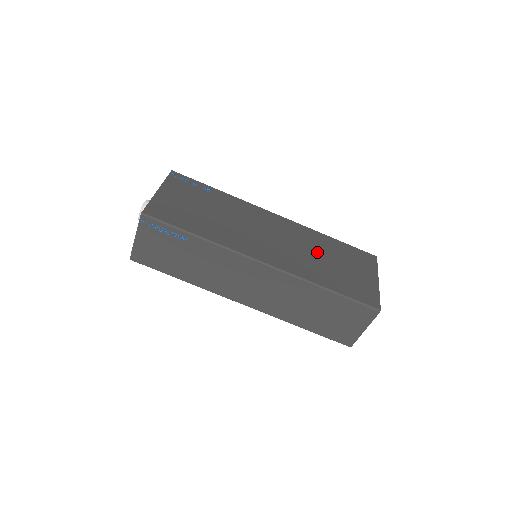
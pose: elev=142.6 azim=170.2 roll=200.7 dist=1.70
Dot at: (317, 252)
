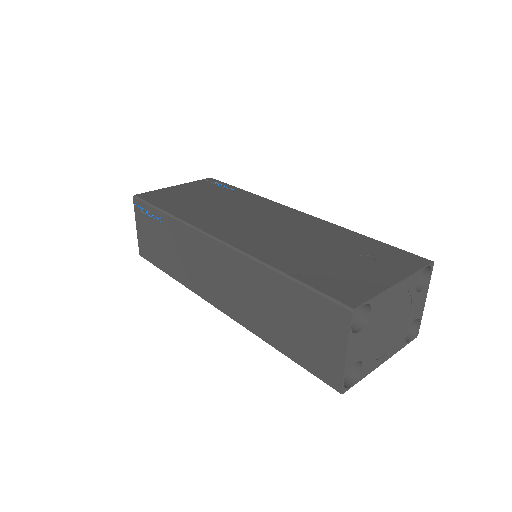
Dot at: (315, 242)
